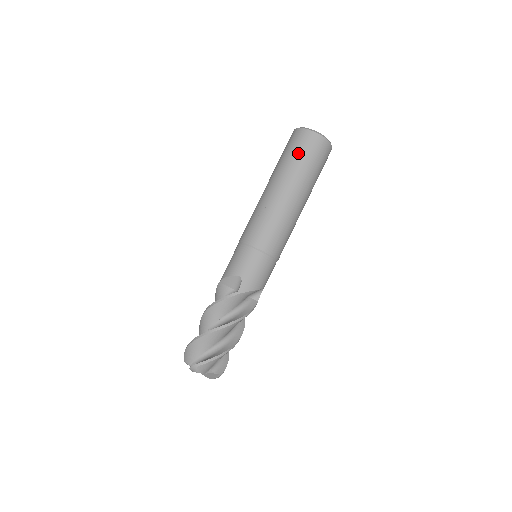
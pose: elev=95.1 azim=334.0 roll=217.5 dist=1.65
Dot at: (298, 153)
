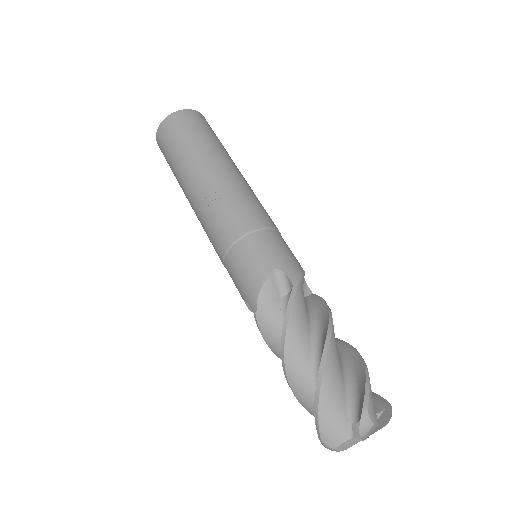
Dot at: (188, 132)
